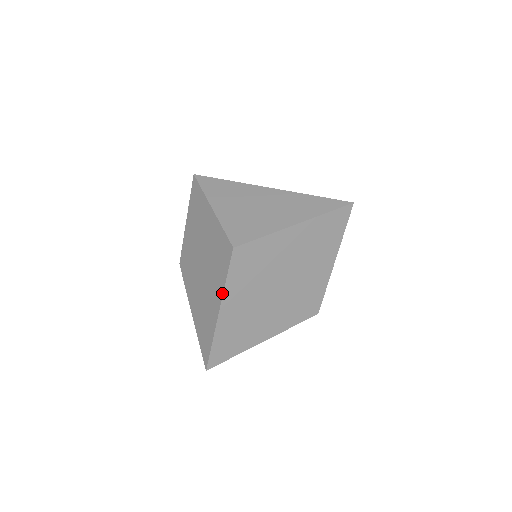
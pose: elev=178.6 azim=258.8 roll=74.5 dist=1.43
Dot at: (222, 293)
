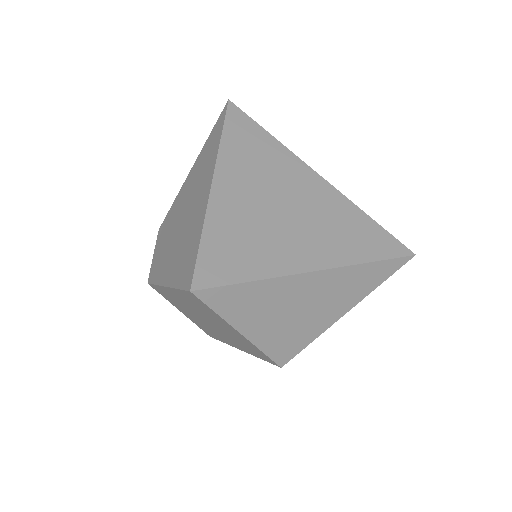
Dot at: occluded
